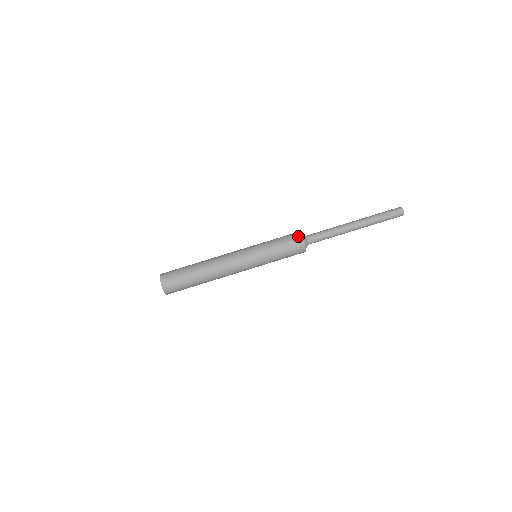
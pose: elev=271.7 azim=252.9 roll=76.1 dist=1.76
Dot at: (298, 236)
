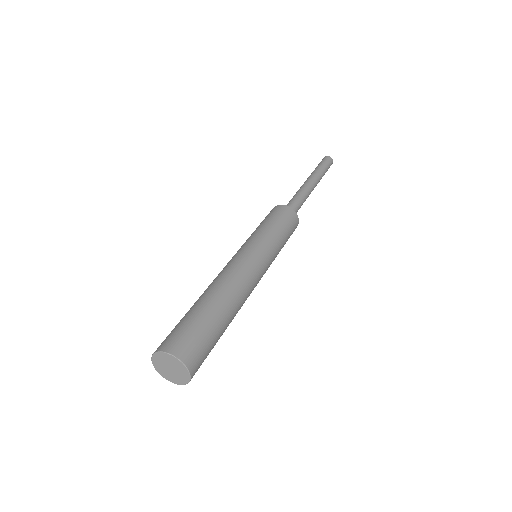
Dot at: occluded
